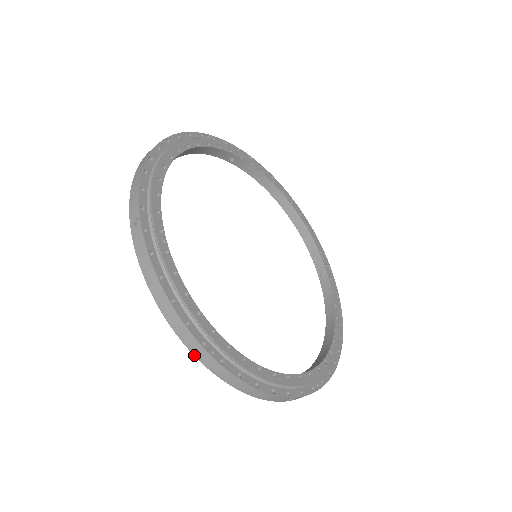
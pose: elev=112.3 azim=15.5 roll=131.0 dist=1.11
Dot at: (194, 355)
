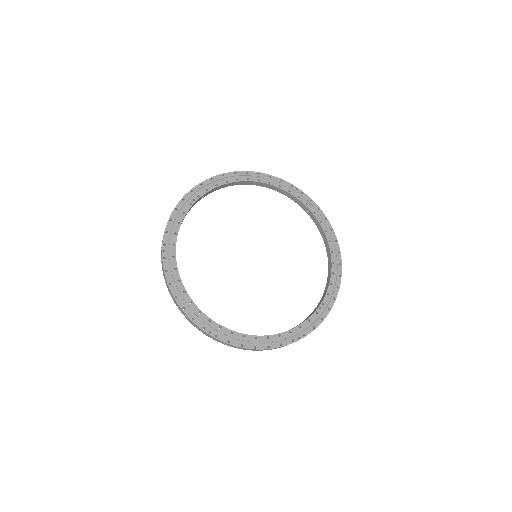
Dot at: (161, 249)
